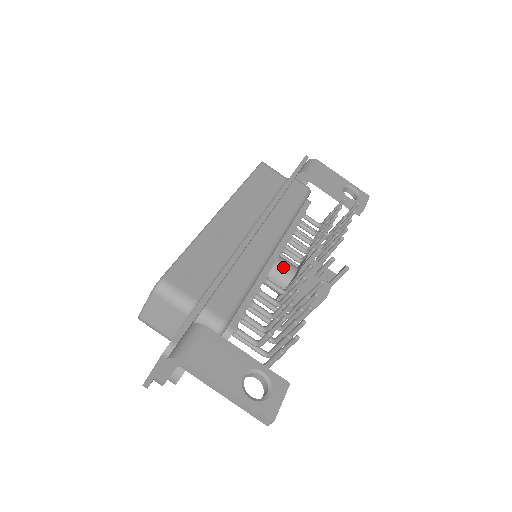
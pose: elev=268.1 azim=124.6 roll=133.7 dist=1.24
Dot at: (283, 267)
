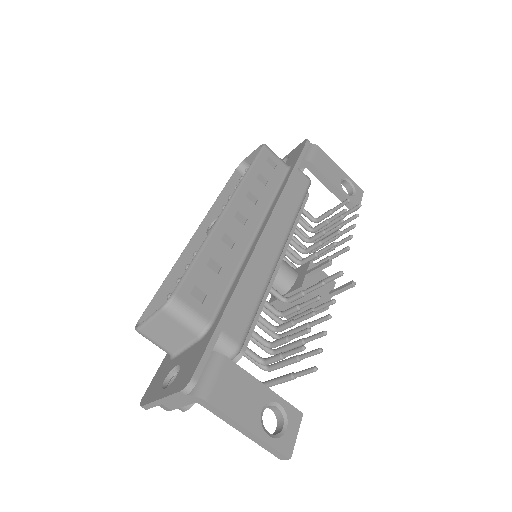
Dot at: (285, 272)
